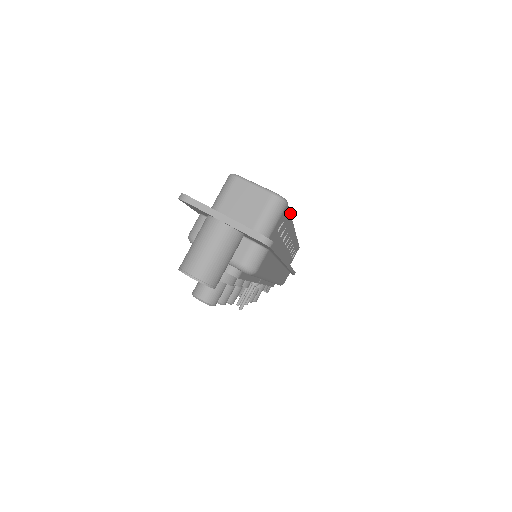
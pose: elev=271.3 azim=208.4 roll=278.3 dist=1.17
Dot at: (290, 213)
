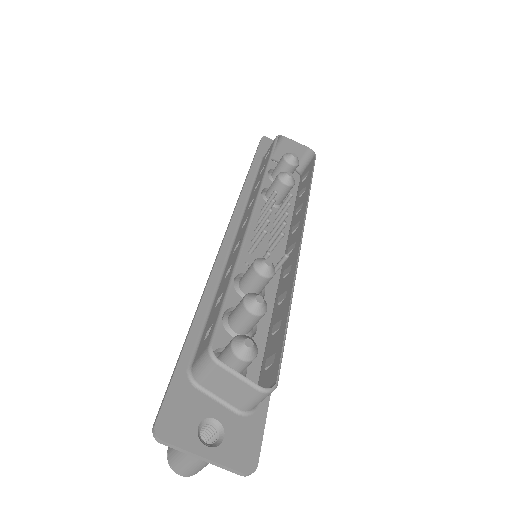
Dot at: (286, 332)
